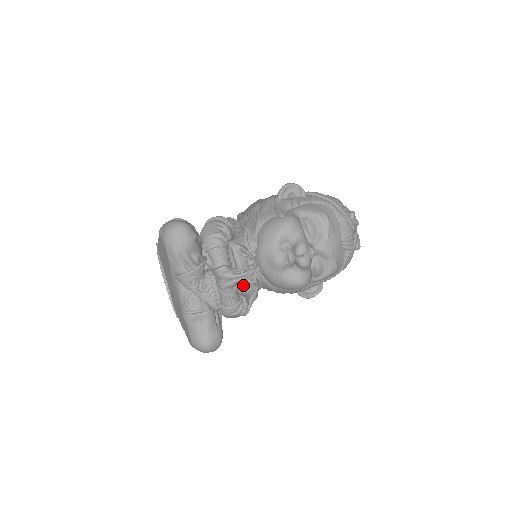
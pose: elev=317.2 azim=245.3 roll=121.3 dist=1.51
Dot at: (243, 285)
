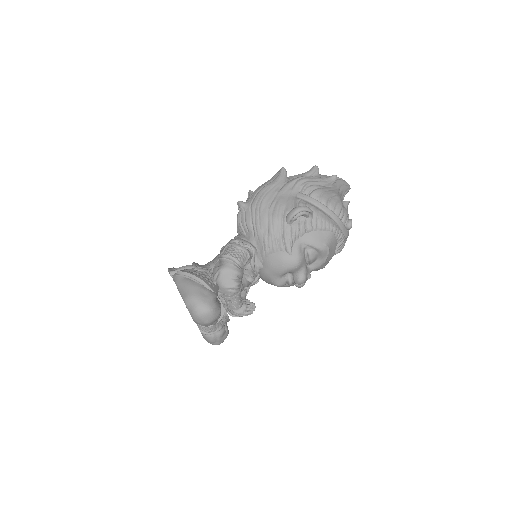
Dot at: (245, 289)
